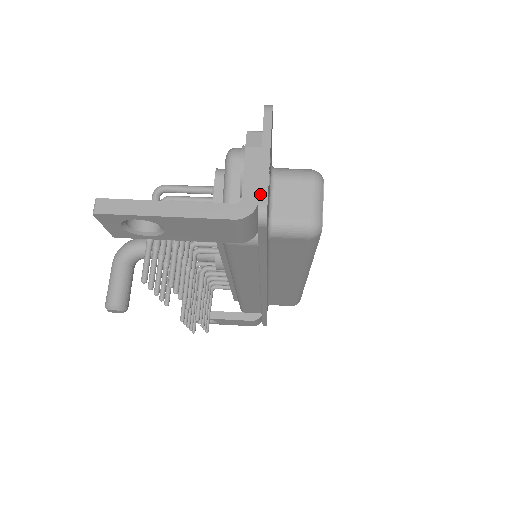
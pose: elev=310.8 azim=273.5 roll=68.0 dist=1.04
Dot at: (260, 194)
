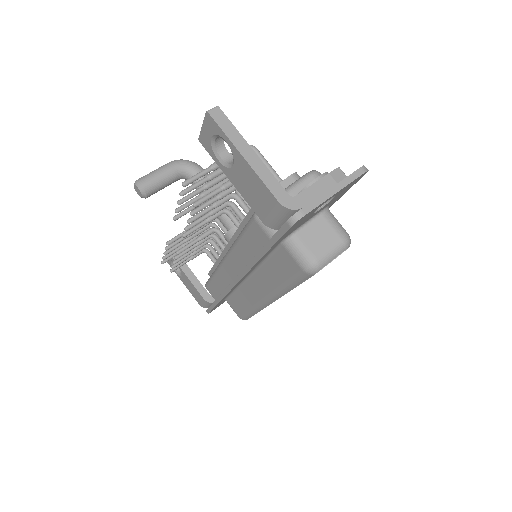
Dot at: (308, 205)
